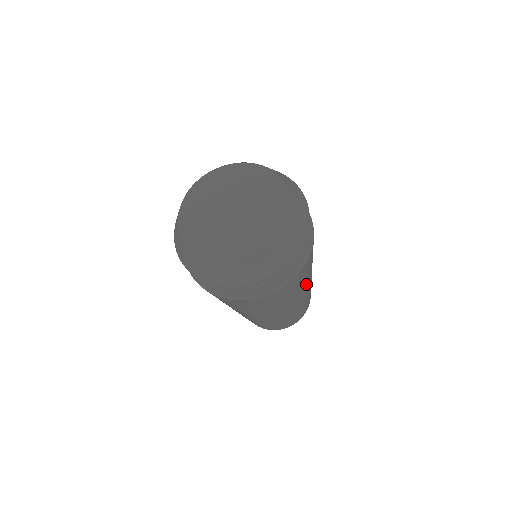
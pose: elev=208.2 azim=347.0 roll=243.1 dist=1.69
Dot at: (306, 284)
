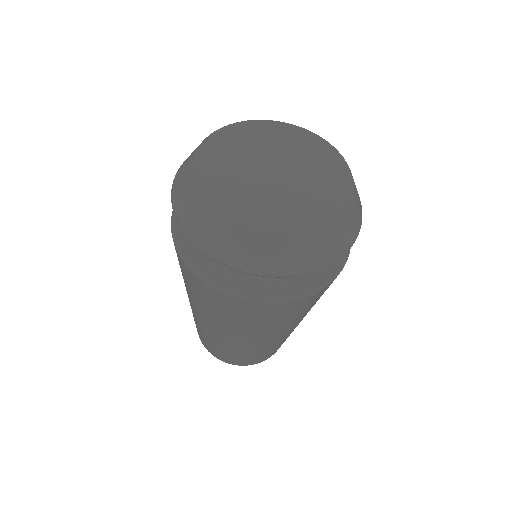
Dot at: occluded
